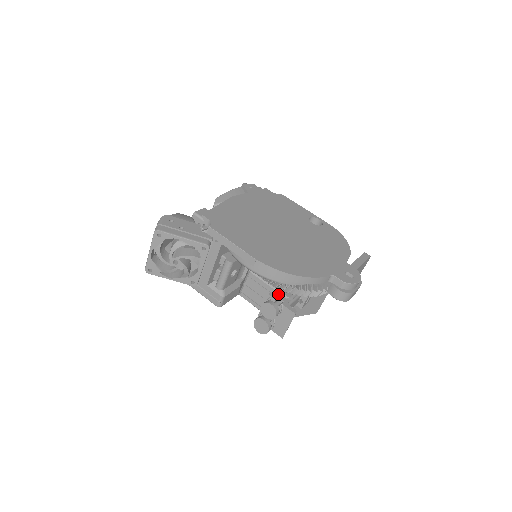
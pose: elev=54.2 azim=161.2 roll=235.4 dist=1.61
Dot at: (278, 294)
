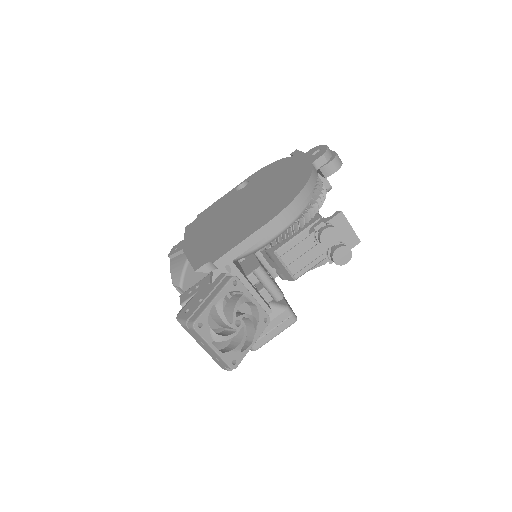
Dot at: (312, 227)
